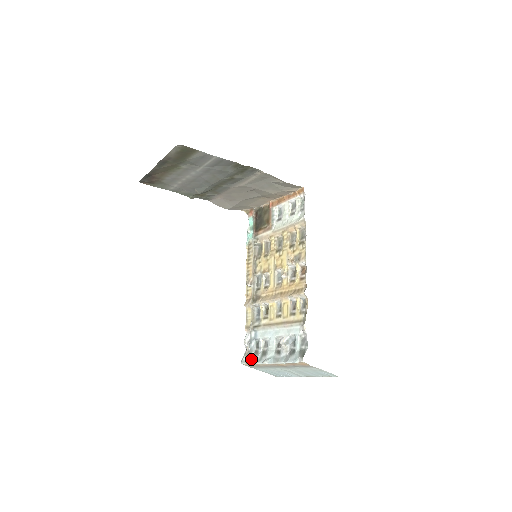
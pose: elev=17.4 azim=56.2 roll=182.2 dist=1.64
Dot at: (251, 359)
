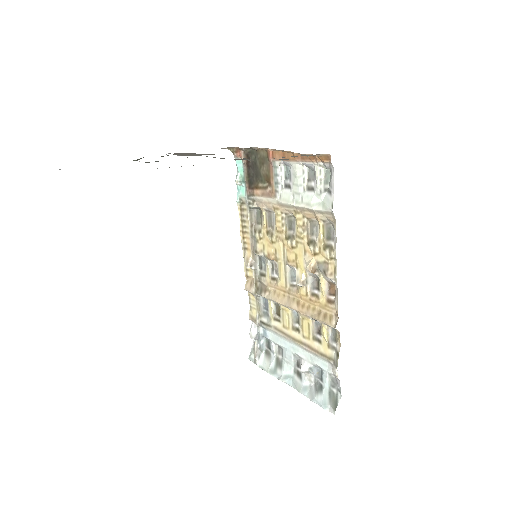
Dot at: (262, 363)
